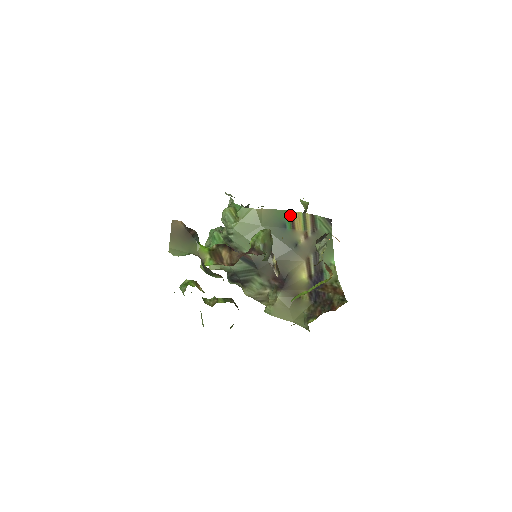
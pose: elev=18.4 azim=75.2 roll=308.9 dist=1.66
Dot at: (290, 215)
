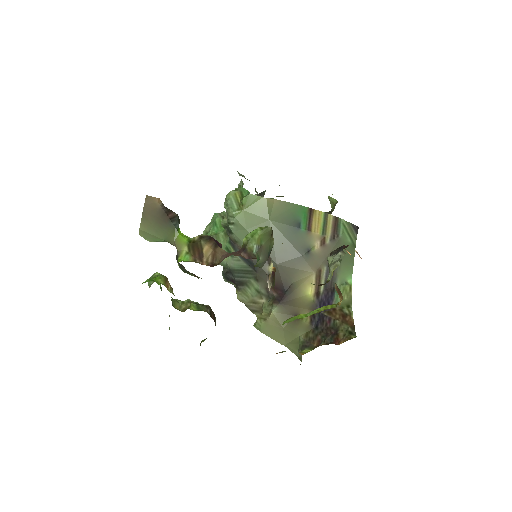
Dot at: (308, 213)
